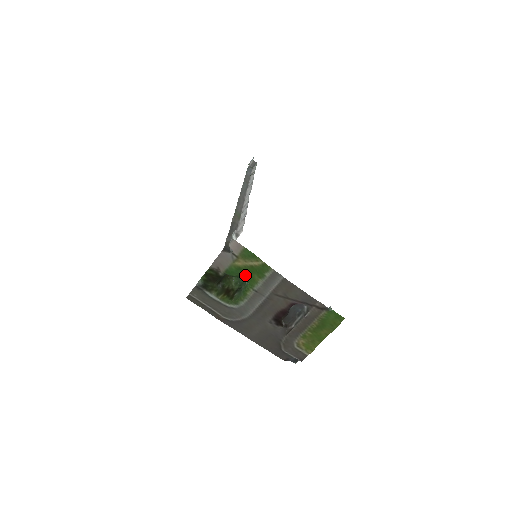
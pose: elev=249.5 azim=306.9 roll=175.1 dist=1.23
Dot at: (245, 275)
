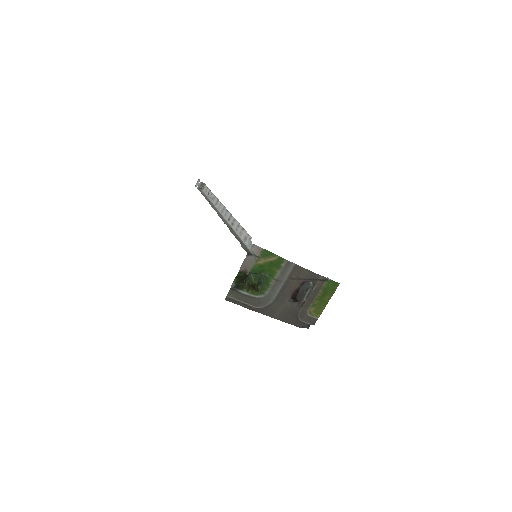
Dot at: (266, 270)
